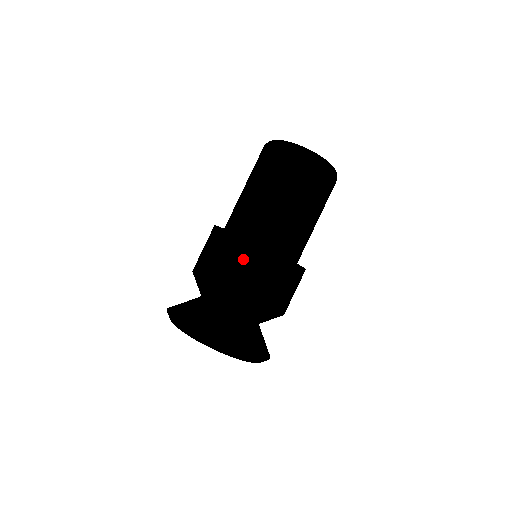
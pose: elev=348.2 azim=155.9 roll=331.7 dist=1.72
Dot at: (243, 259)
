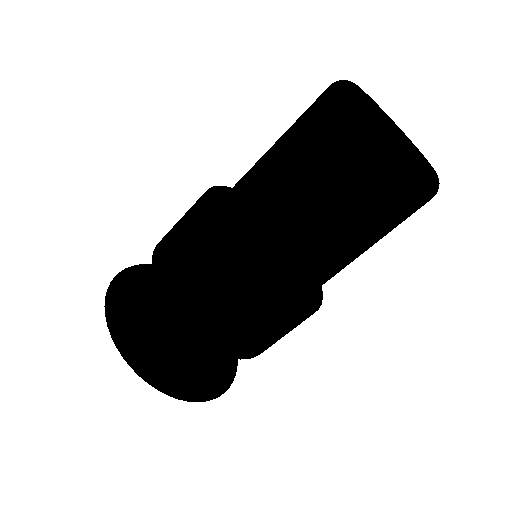
Dot at: (194, 262)
